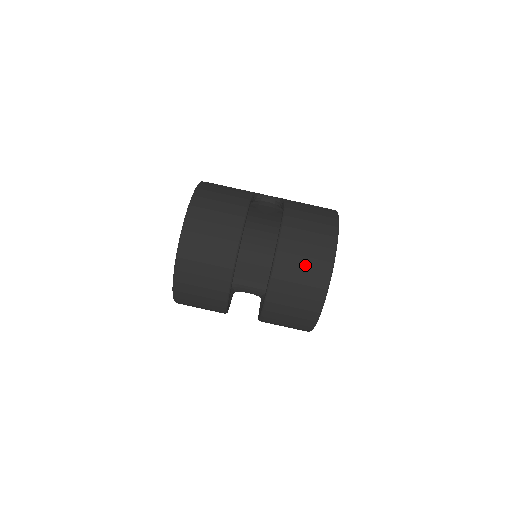
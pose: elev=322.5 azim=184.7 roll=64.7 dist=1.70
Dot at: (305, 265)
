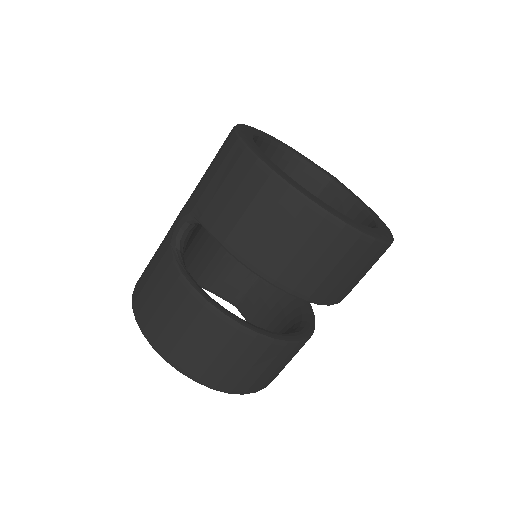
Dot at: (328, 264)
